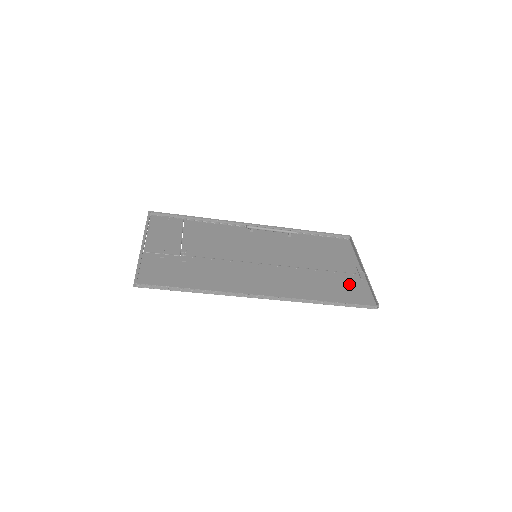
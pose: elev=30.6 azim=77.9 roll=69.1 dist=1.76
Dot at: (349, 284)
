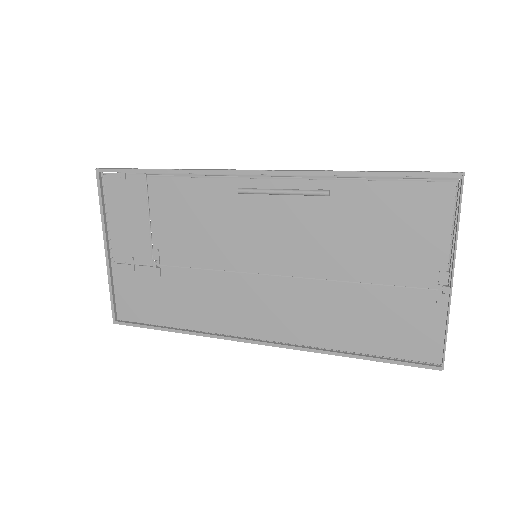
Dot at: (407, 316)
